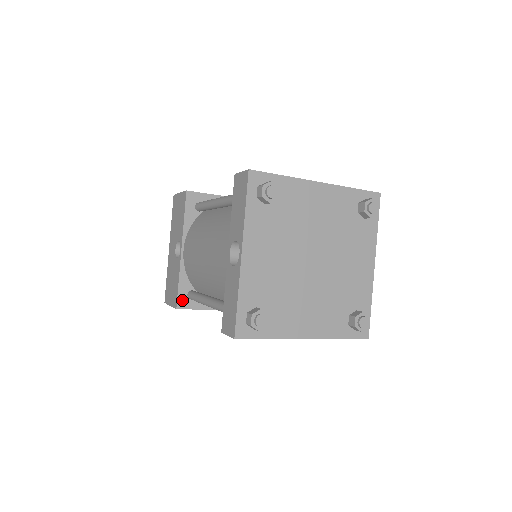
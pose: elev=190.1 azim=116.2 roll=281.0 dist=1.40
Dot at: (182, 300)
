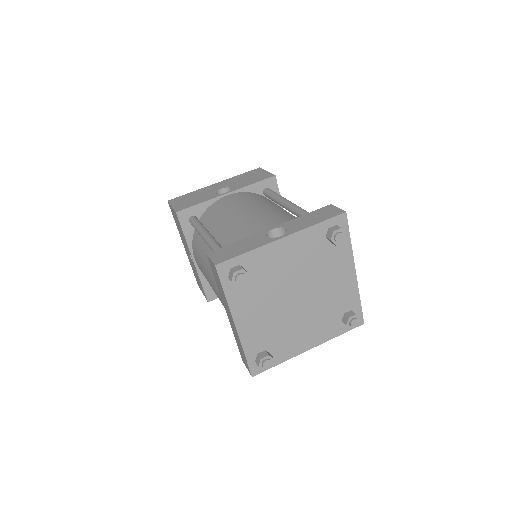
Dot at: (185, 213)
